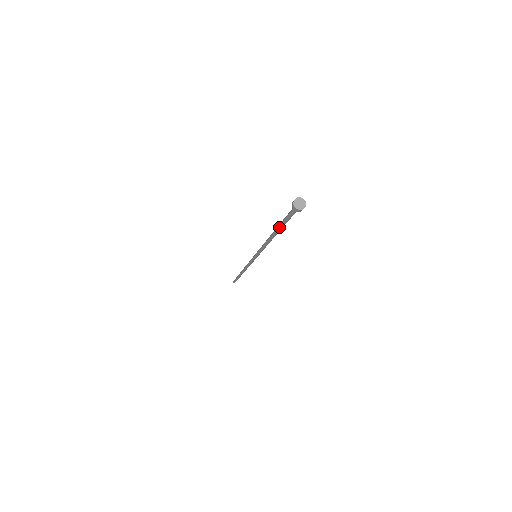
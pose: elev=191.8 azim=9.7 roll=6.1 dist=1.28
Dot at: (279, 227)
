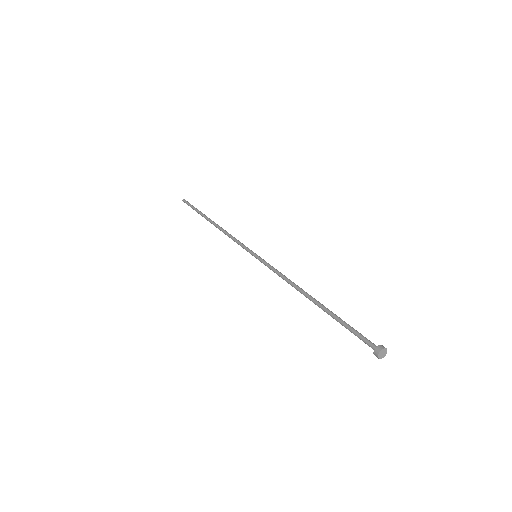
Dot at: occluded
